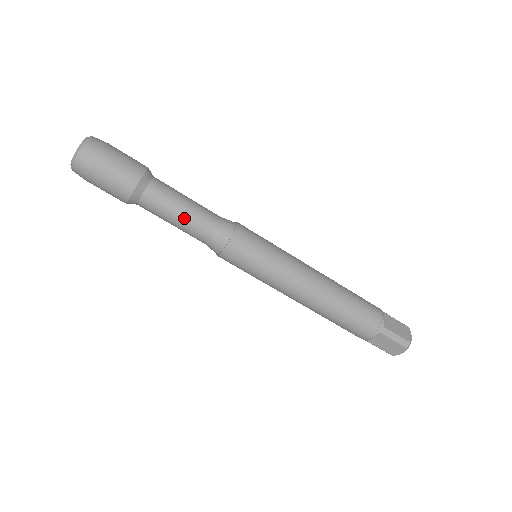
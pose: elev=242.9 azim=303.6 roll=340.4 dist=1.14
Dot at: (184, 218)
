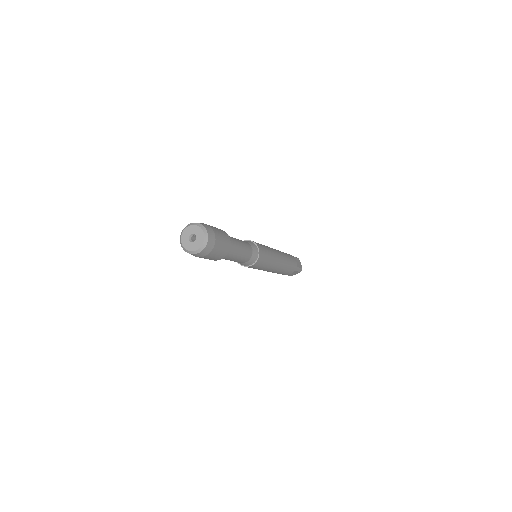
Dot at: (241, 257)
